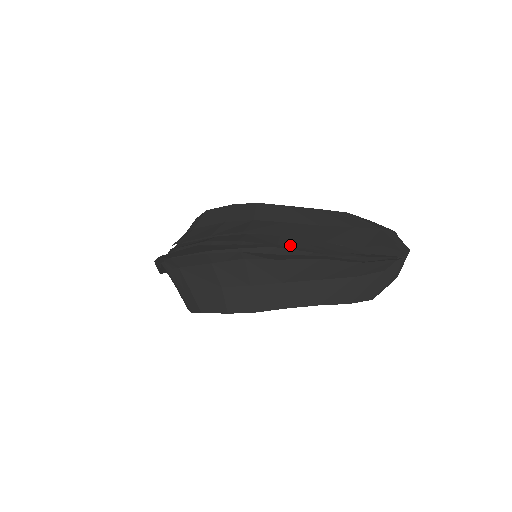
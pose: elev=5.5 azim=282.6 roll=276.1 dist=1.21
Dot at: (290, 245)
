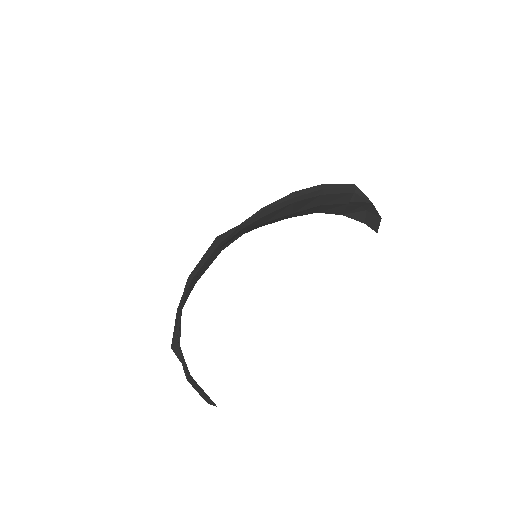
Dot at: occluded
